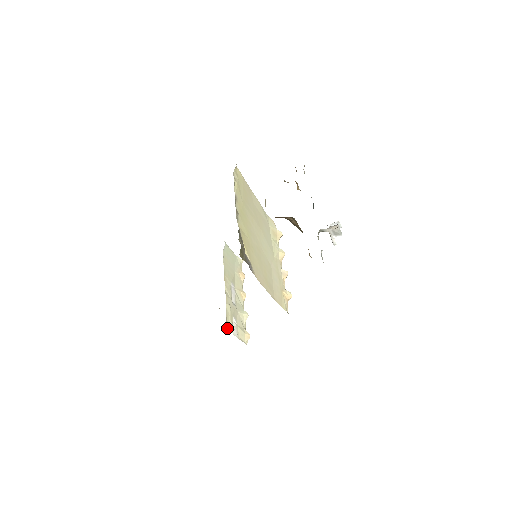
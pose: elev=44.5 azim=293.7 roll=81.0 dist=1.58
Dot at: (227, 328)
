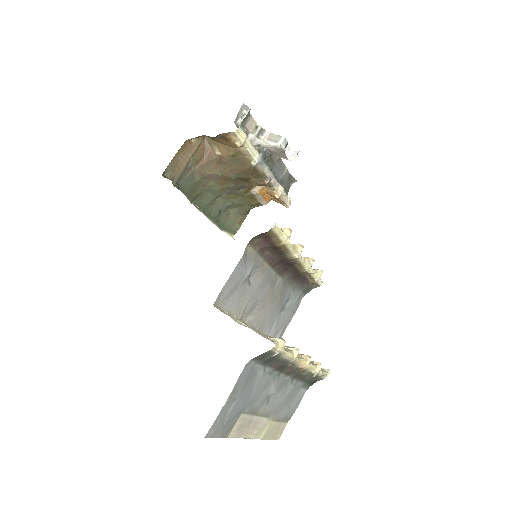
Dot at: occluded
